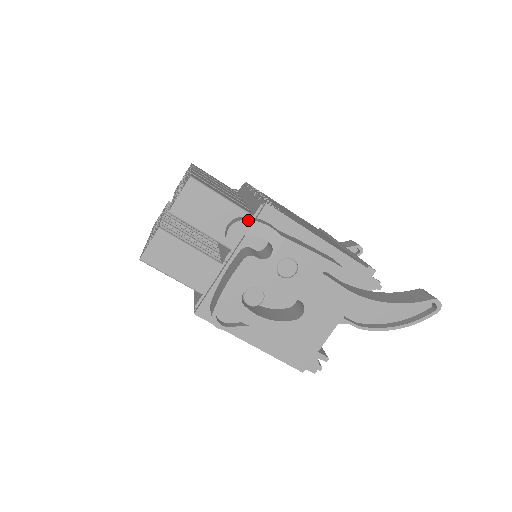
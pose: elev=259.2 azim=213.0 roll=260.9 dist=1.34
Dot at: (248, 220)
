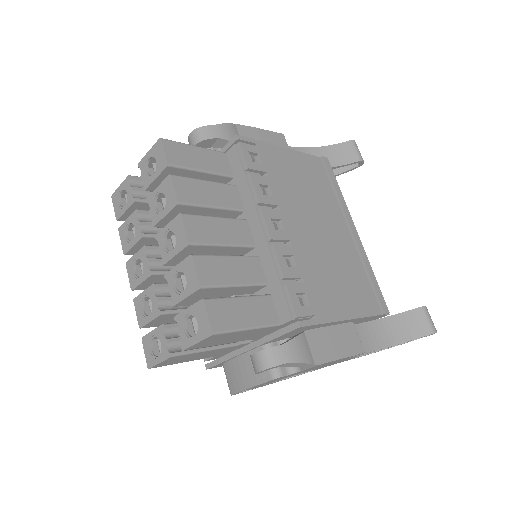
Dot at: (282, 364)
